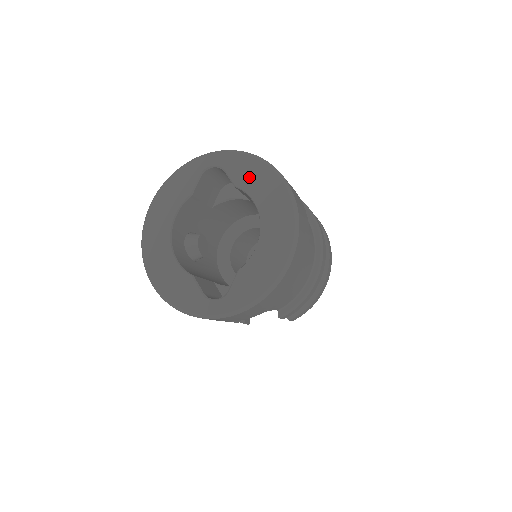
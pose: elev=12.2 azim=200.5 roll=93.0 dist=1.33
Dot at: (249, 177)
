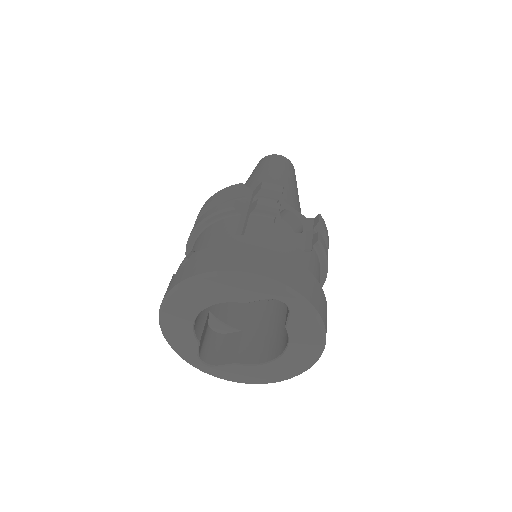
Dot at: (302, 333)
